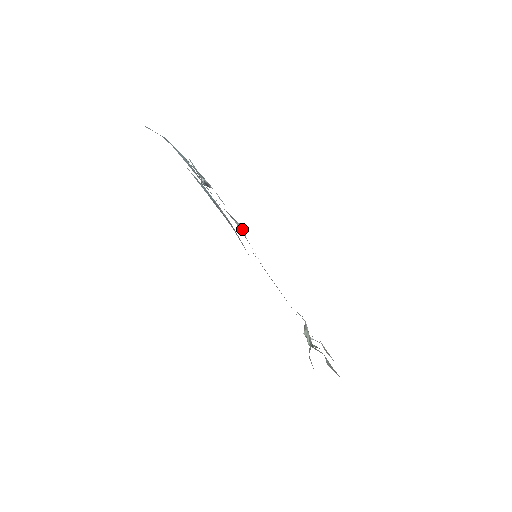
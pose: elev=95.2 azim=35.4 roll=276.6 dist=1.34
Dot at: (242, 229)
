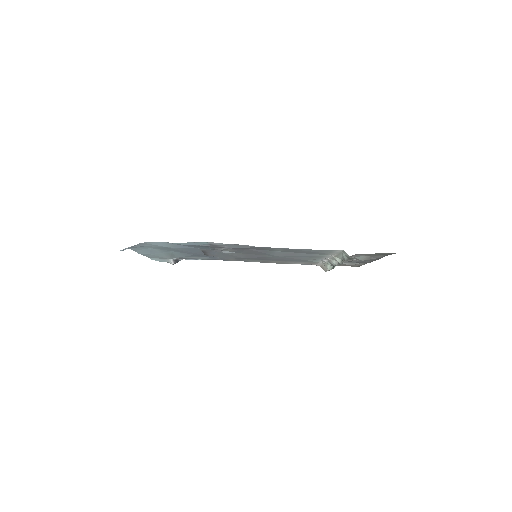
Dot at: occluded
